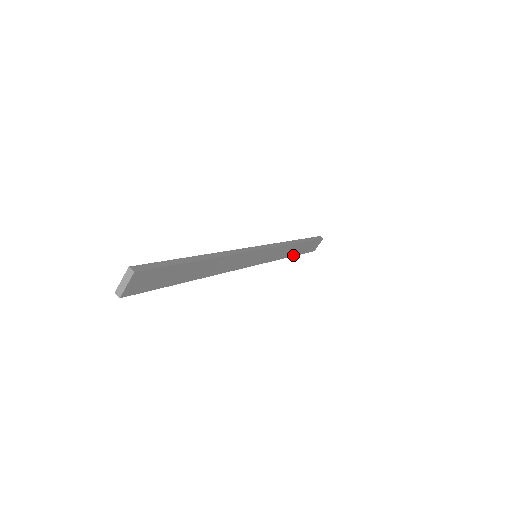
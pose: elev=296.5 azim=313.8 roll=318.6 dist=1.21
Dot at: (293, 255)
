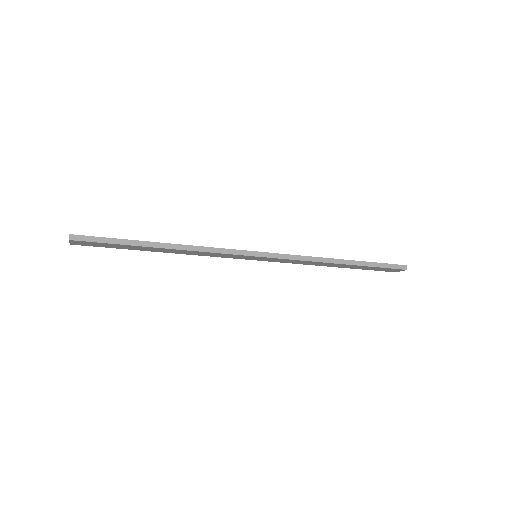
Dot at: (340, 267)
